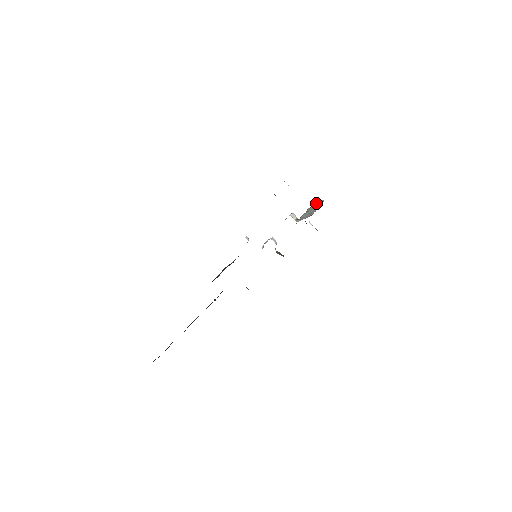
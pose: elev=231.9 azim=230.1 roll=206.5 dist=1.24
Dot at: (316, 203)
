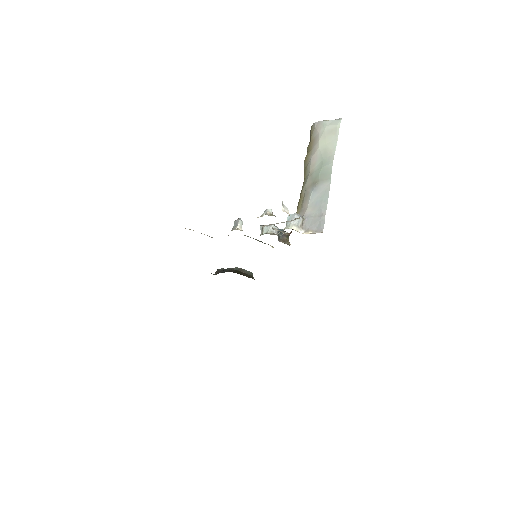
Dot at: (327, 129)
